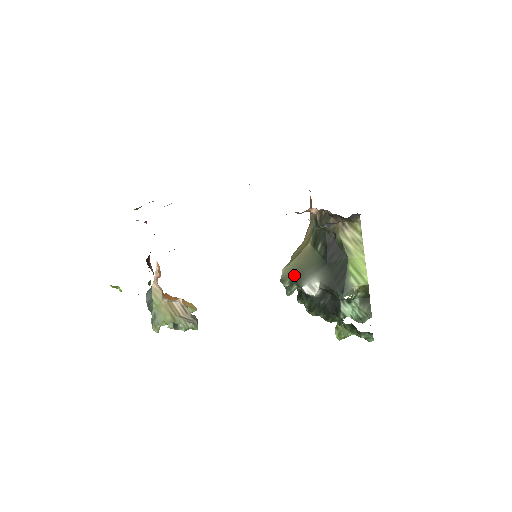
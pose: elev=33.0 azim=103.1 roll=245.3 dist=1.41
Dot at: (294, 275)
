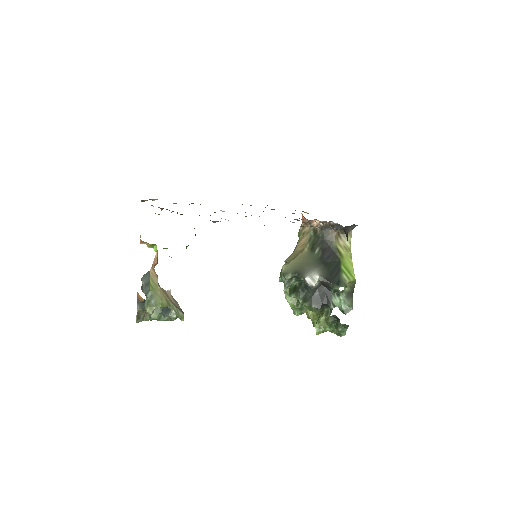
Dot at: (296, 270)
